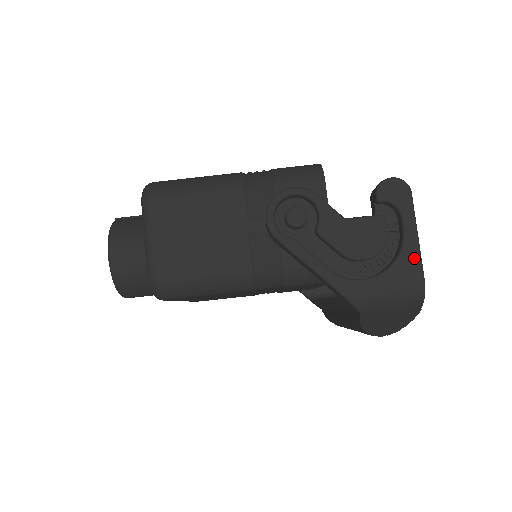
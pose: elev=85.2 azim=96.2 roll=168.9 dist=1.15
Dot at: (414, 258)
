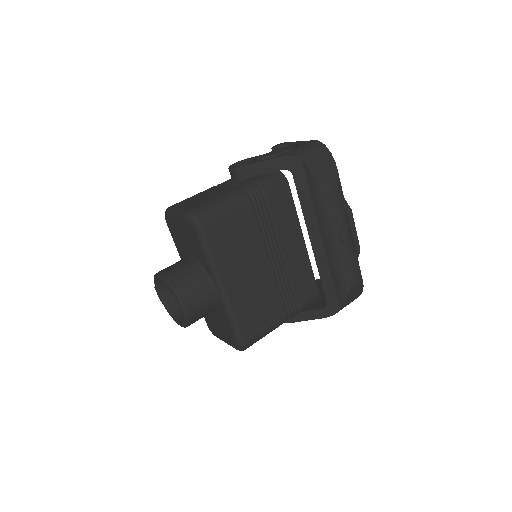
Dot at: (305, 142)
